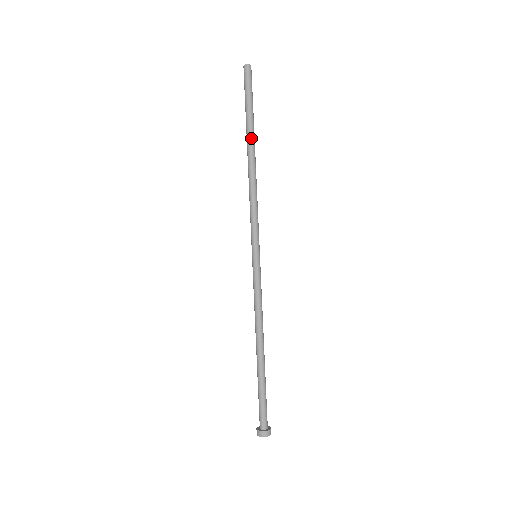
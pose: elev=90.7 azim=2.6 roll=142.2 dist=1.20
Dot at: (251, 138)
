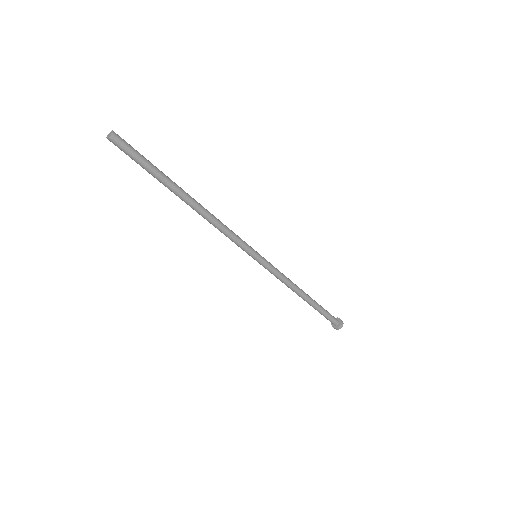
Dot at: (175, 193)
